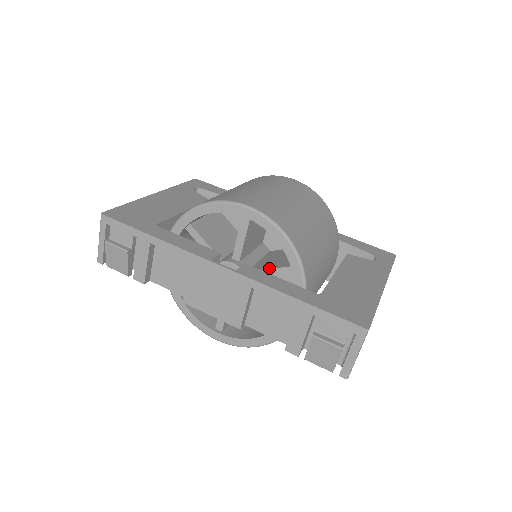
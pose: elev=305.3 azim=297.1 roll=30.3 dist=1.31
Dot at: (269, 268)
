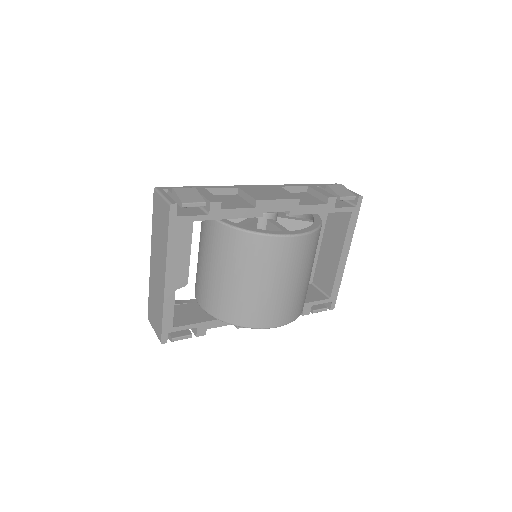
Dot at: occluded
